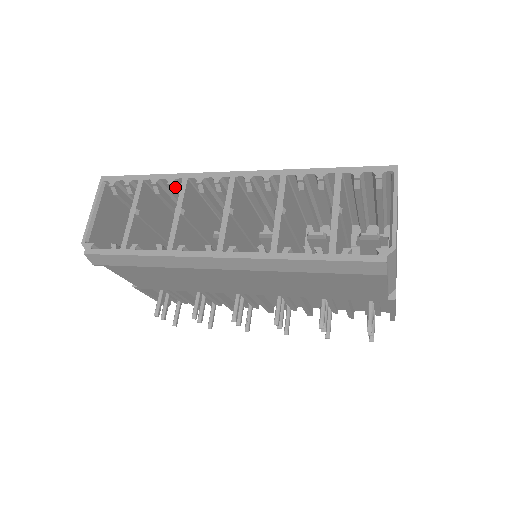
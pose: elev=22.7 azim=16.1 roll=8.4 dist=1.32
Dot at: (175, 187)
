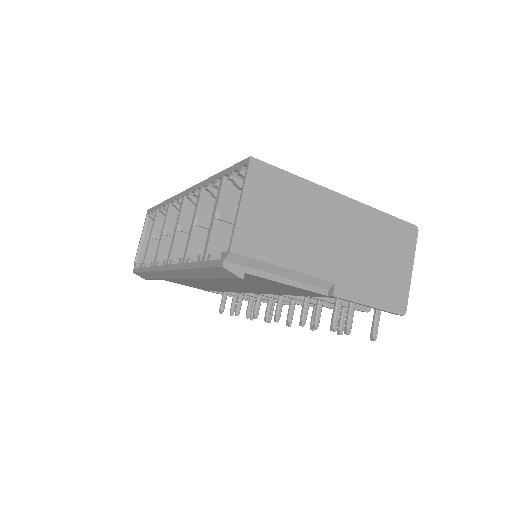
Dot at: occluded
